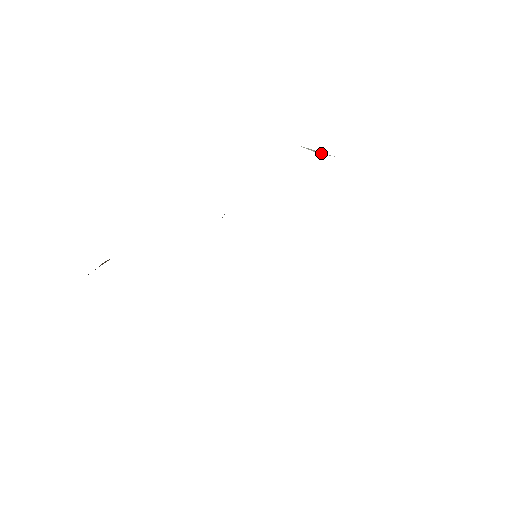
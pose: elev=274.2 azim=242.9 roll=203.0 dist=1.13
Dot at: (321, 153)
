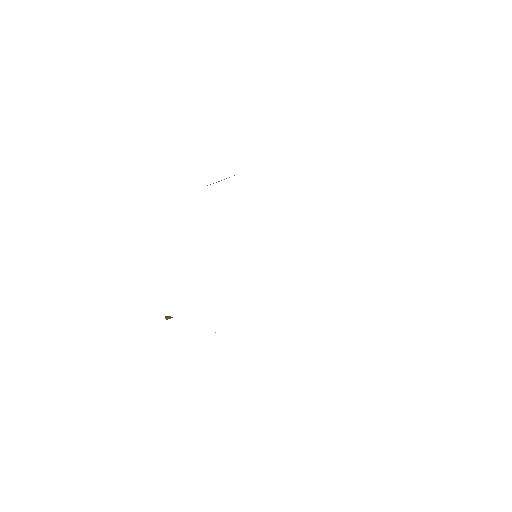
Dot at: occluded
